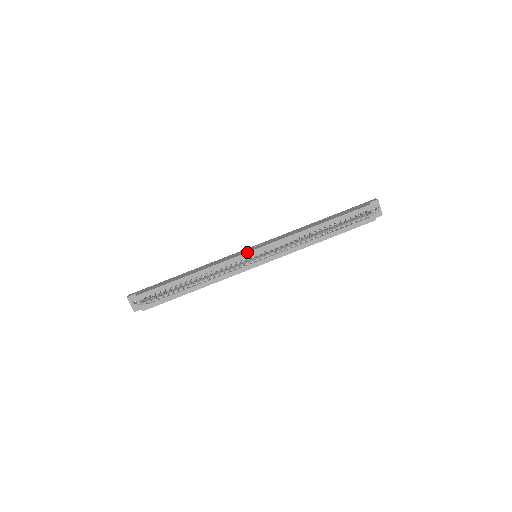
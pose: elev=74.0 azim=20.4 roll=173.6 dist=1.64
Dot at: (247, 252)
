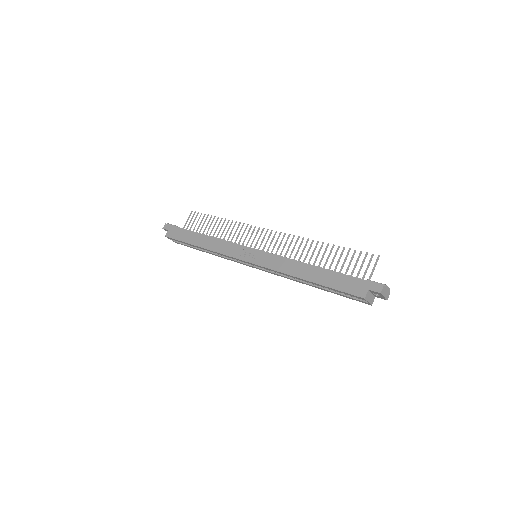
Dot at: (241, 260)
